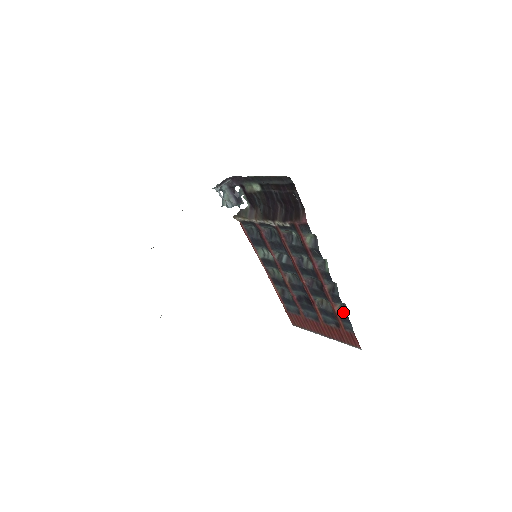
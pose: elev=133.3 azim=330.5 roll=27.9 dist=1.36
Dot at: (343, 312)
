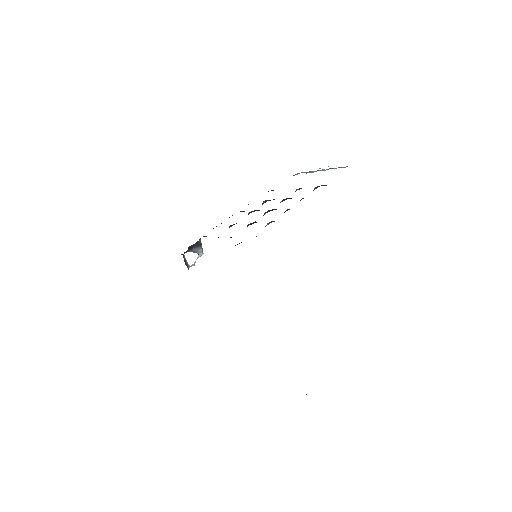
Dot at: occluded
